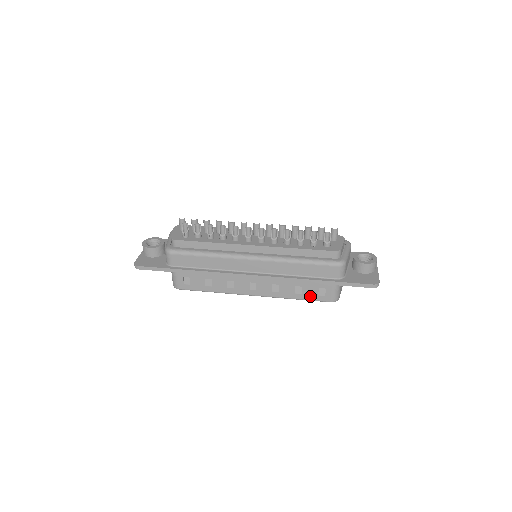
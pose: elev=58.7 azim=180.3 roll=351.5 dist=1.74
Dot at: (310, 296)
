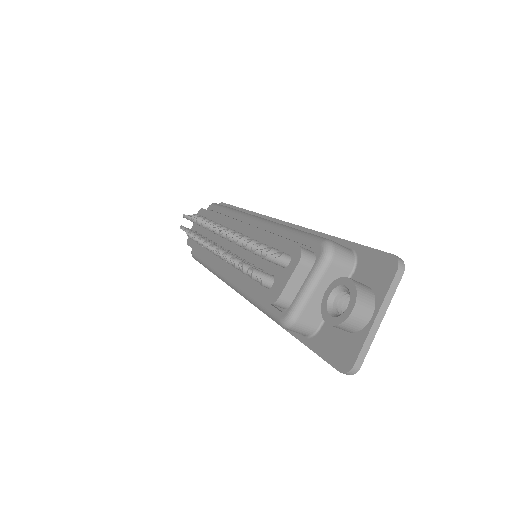
Dot at: occluded
